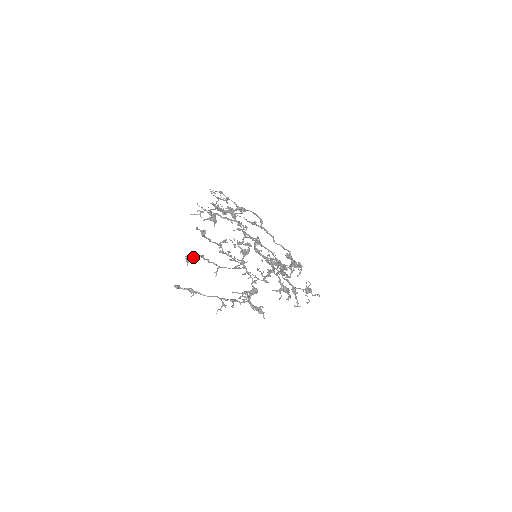
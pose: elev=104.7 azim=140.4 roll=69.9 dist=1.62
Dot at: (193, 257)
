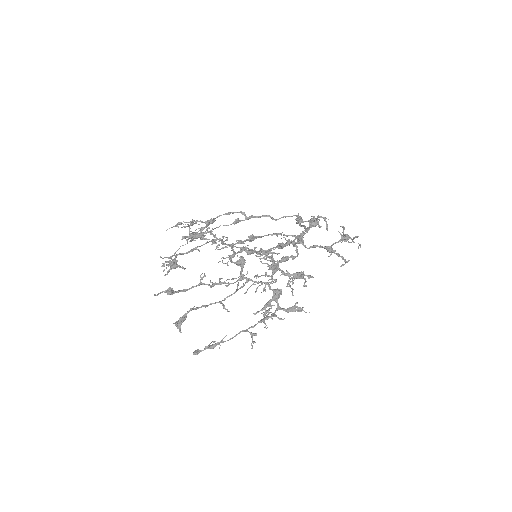
Dot at: (182, 319)
